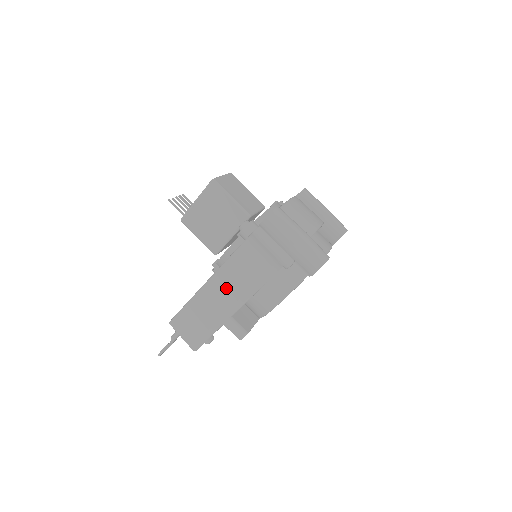
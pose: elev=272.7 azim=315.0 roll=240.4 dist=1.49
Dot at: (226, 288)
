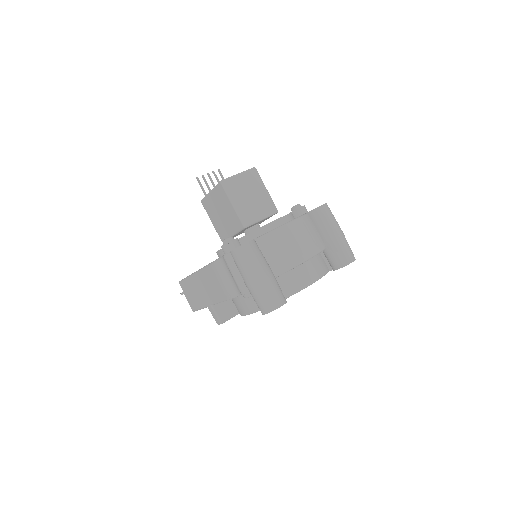
Dot at: (208, 284)
